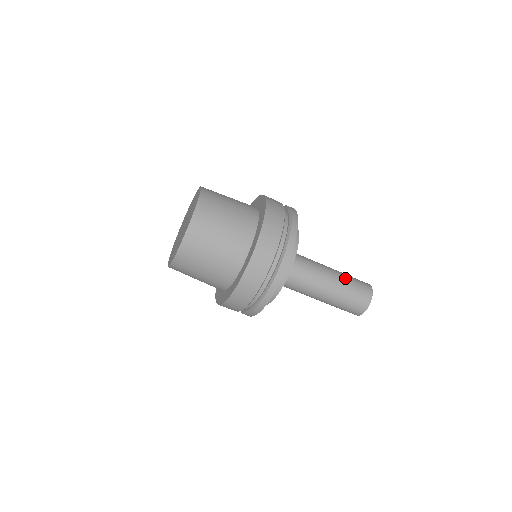
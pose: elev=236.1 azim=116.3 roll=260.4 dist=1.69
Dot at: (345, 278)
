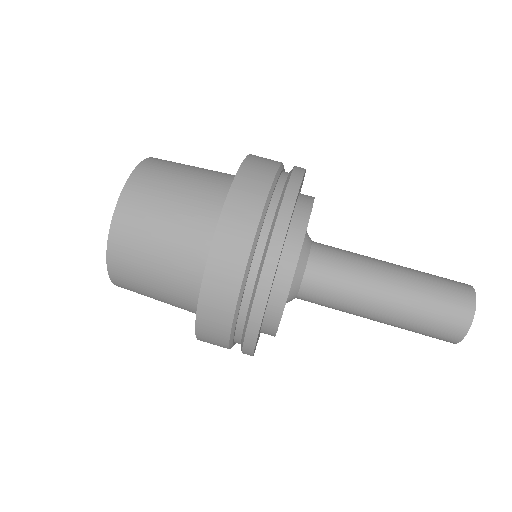
Dot at: occluded
